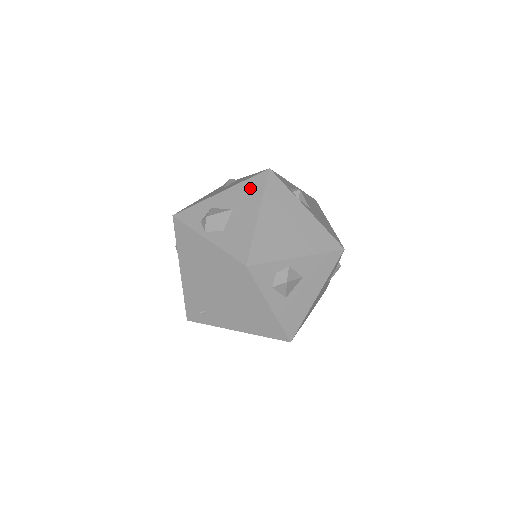
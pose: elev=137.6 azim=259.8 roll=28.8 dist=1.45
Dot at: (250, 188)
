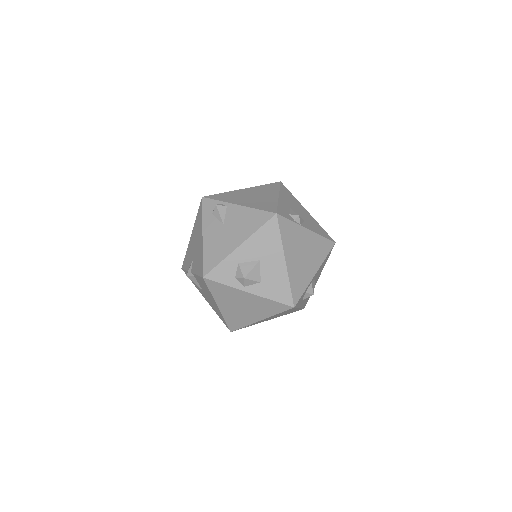
Dot at: (267, 237)
